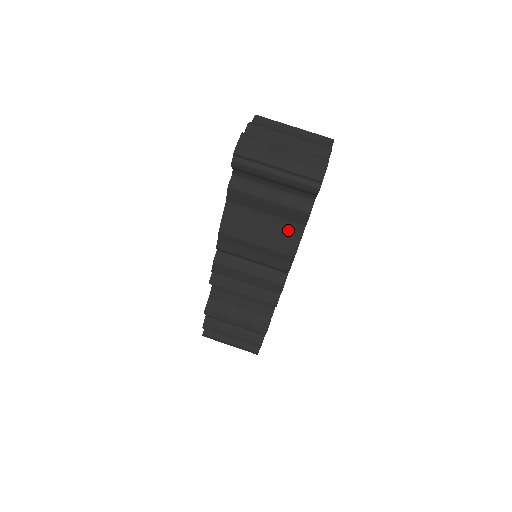
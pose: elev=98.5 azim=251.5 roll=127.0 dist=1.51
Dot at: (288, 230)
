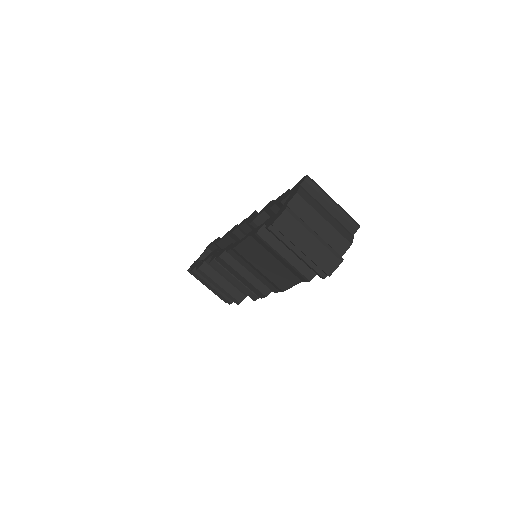
Dot at: (288, 276)
